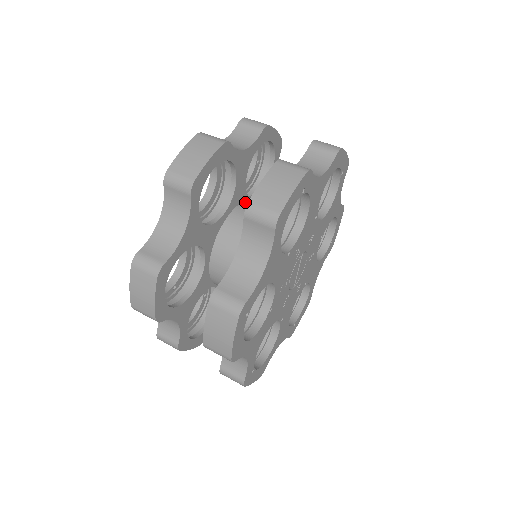
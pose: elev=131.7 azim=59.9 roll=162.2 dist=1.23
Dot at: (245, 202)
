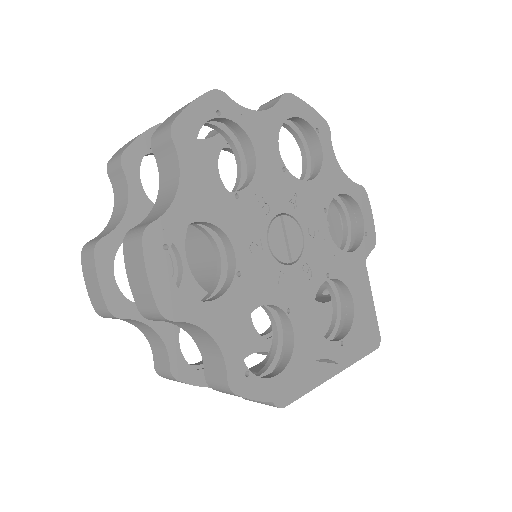
Dot at: occluded
